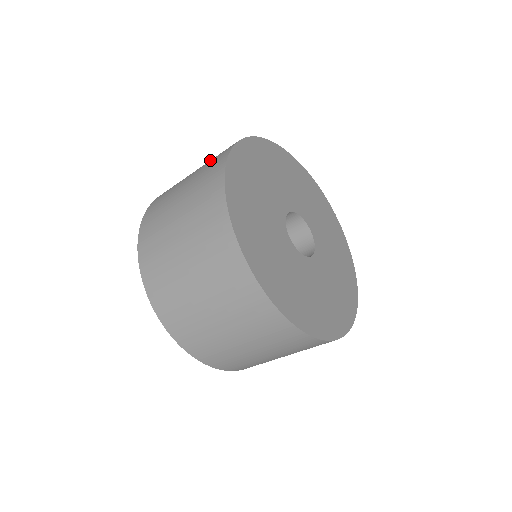
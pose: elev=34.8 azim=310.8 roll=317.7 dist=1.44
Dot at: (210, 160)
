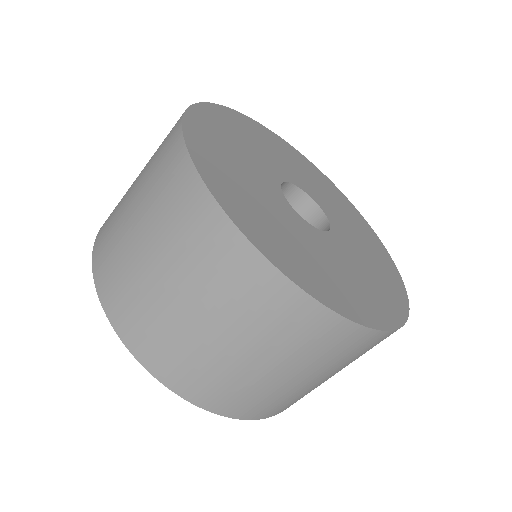
Dot at: occluded
